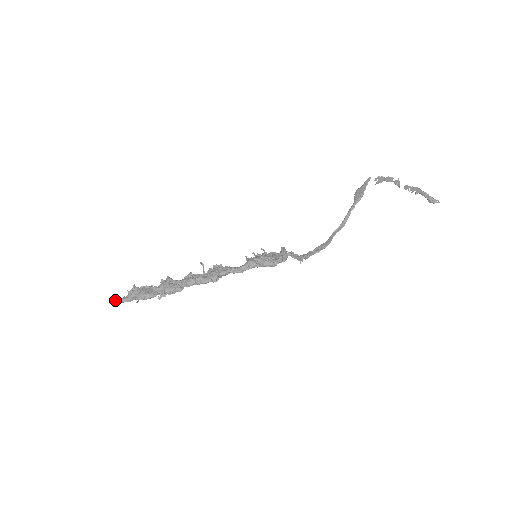
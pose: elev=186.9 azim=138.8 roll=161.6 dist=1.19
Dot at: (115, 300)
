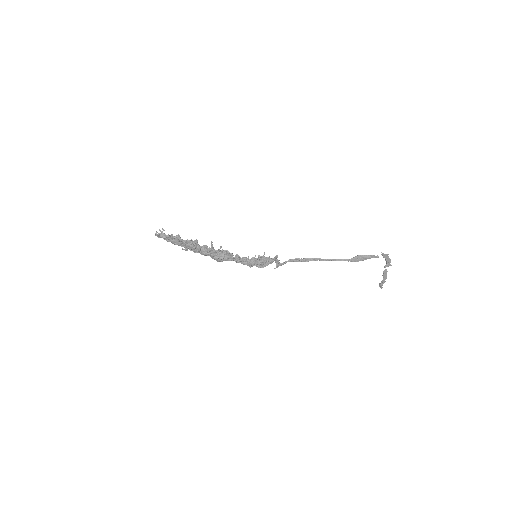
Dot at: occluded
